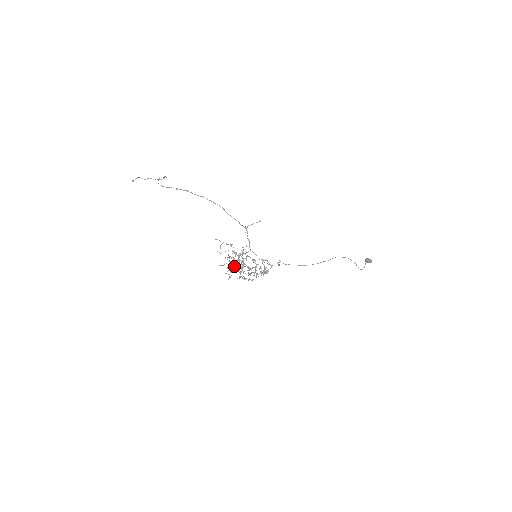
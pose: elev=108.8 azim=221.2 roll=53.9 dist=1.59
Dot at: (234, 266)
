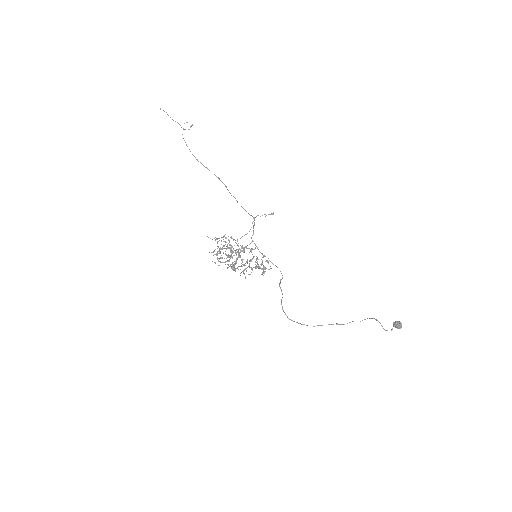
Dot at: (226, 261)
